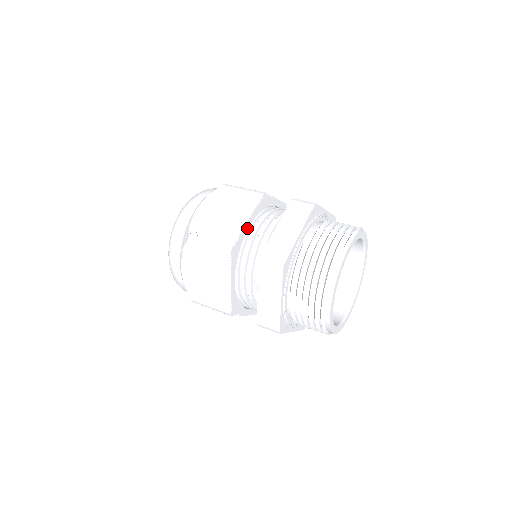
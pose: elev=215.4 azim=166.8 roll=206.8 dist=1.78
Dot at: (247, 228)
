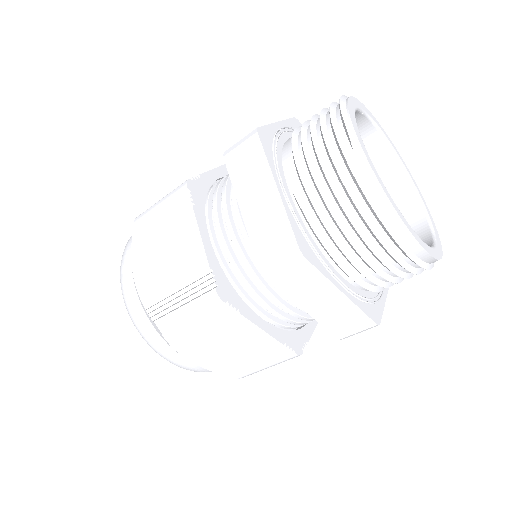
Dot at: (210, 246)
